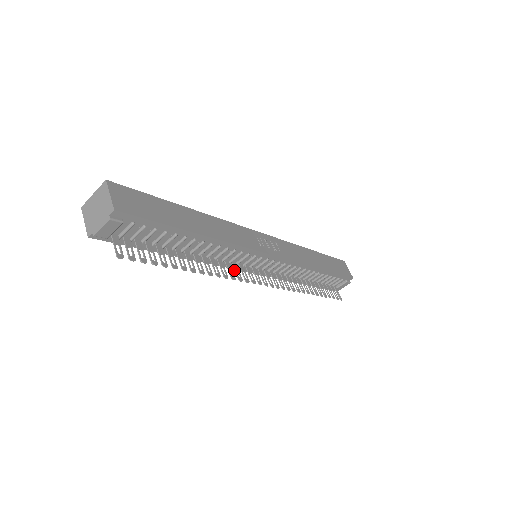
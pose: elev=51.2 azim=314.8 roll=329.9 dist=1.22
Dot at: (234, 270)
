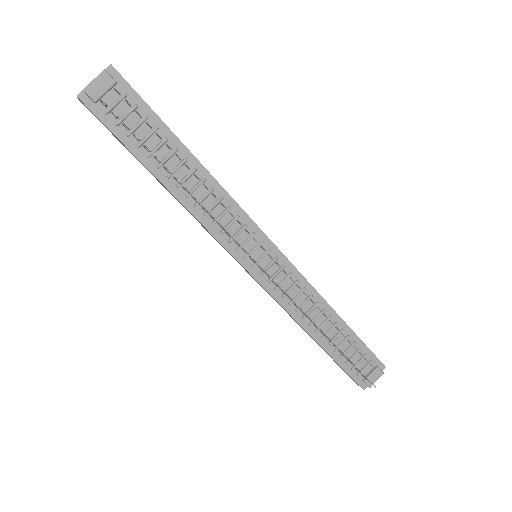
Dot at: (228, 234)
